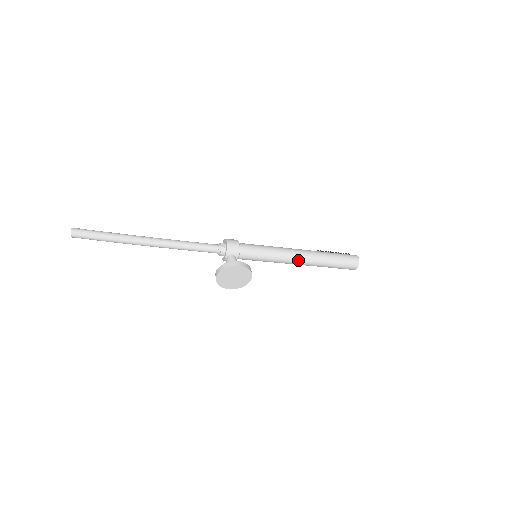
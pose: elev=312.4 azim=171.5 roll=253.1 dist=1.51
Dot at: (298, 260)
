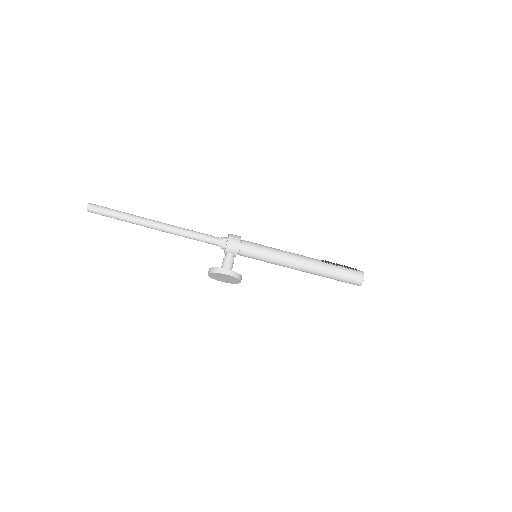
Dot at: (297, 268)
